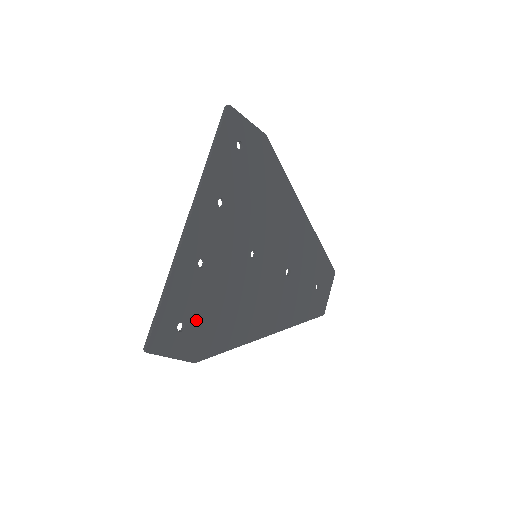
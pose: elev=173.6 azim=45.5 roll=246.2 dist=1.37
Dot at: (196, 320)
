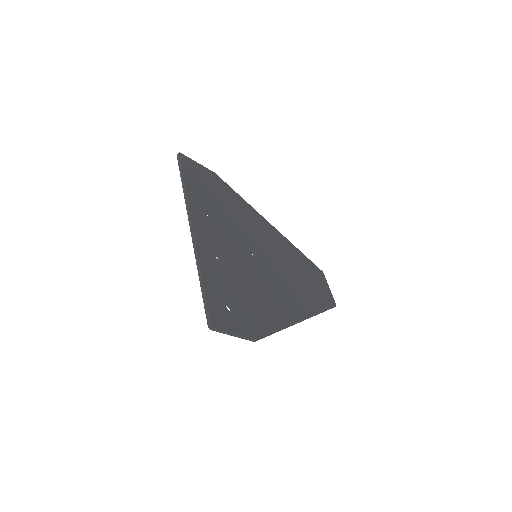
Dot at: (238, 302)
